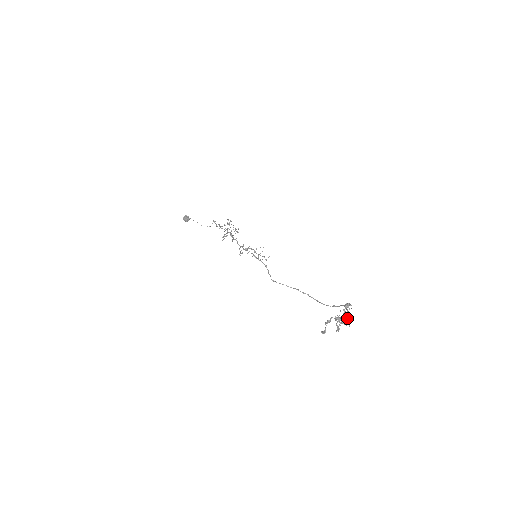
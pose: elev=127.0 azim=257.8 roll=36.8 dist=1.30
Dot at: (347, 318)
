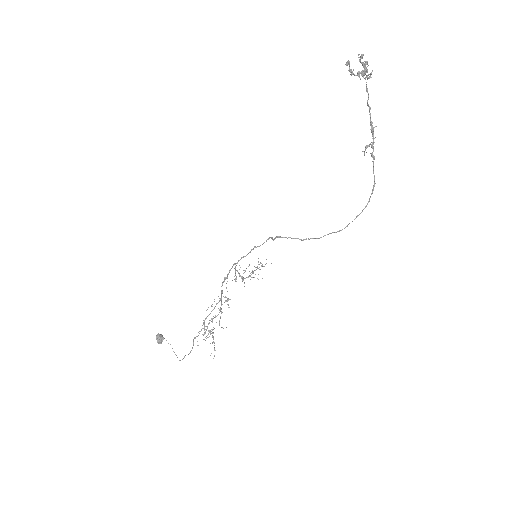
Dot at: (372, 129)
